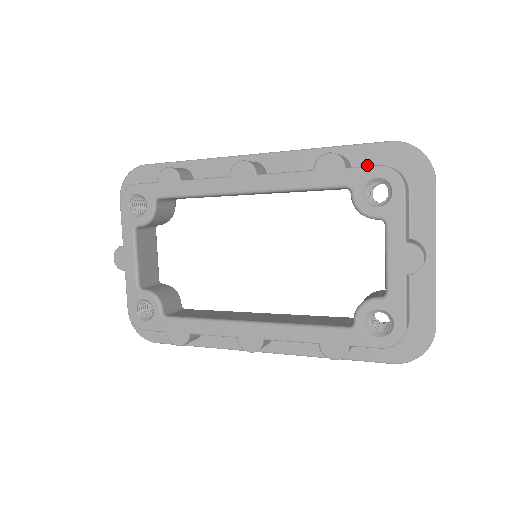
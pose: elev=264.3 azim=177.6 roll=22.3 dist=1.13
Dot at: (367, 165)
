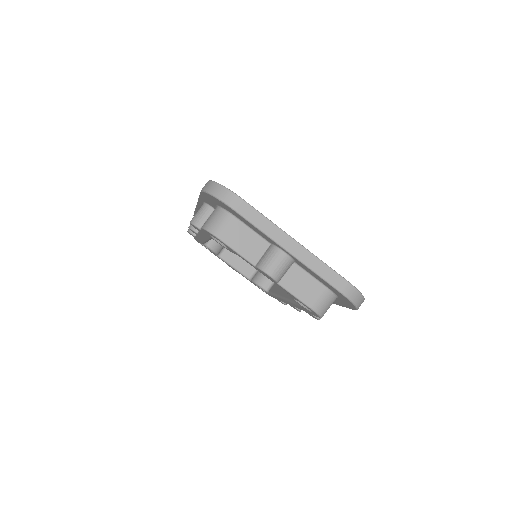
Dot at: (214, 206)
